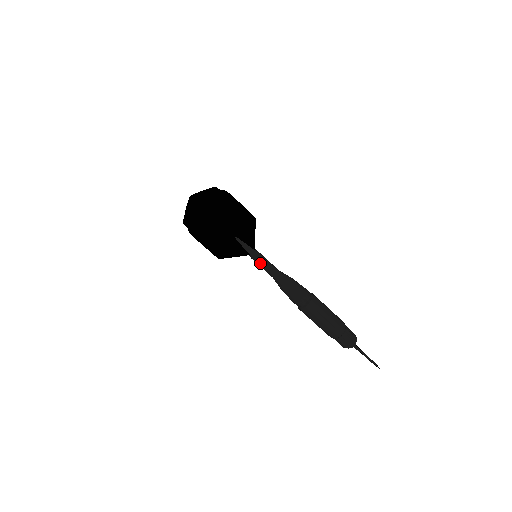
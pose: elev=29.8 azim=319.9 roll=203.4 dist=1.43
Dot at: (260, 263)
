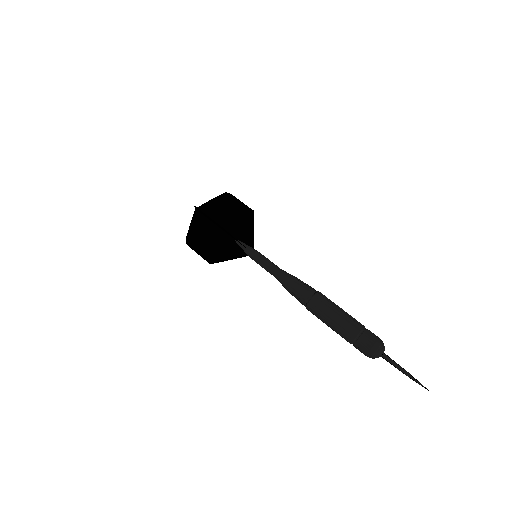
Dot at: (258, 263)
